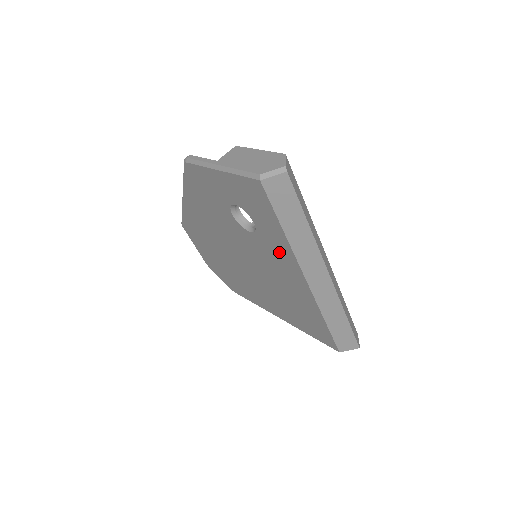
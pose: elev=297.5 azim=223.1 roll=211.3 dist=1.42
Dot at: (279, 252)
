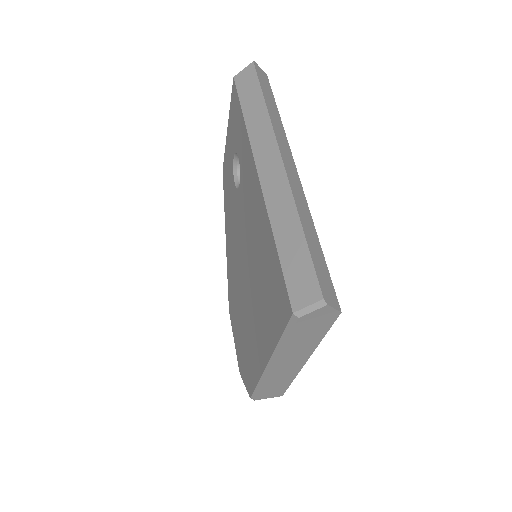
Dot at: (247, 168)
